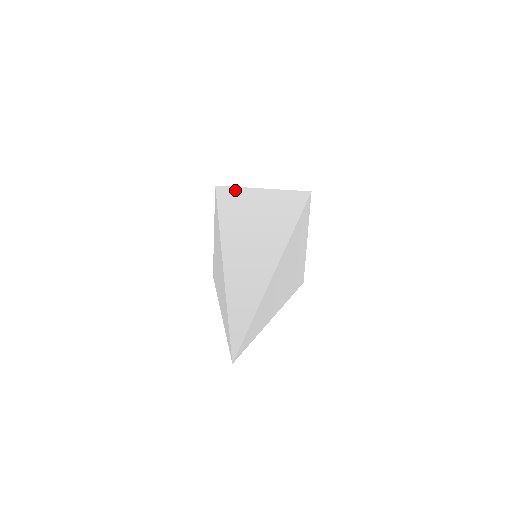
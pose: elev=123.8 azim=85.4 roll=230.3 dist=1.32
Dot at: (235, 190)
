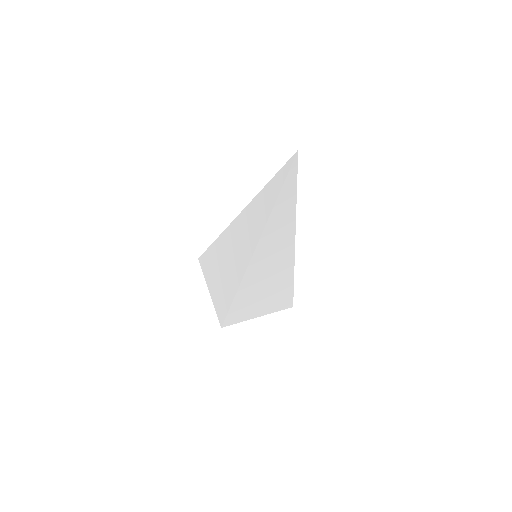
Dot at: occluded
